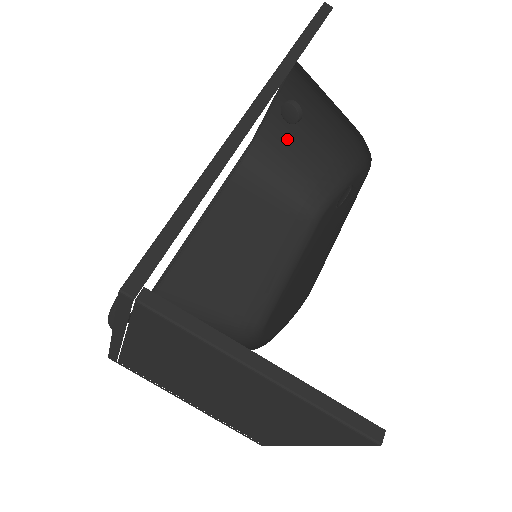
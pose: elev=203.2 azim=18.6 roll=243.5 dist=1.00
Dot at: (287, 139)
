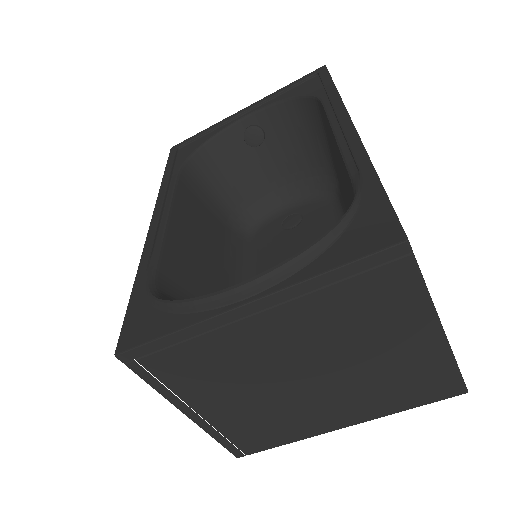
Dot at: (234, 158)
